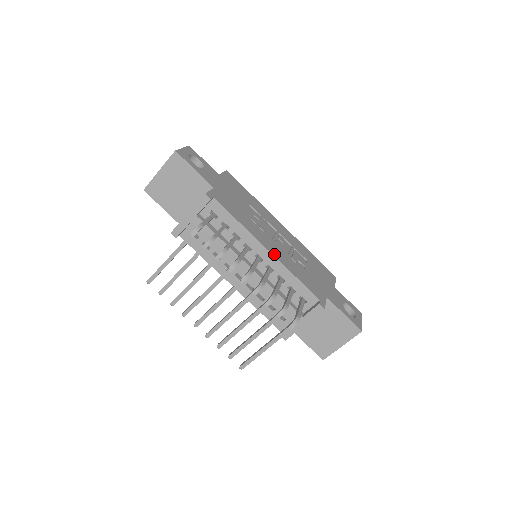
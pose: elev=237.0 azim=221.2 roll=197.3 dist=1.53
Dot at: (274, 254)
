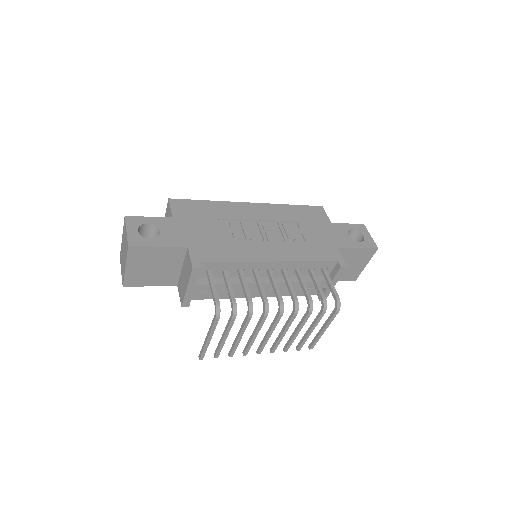
Dot at: (280, 259)
